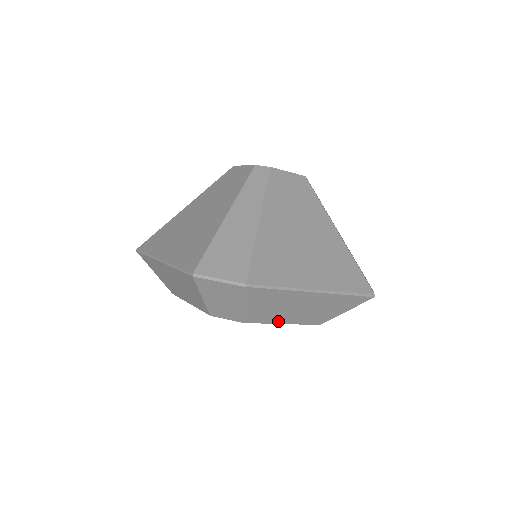
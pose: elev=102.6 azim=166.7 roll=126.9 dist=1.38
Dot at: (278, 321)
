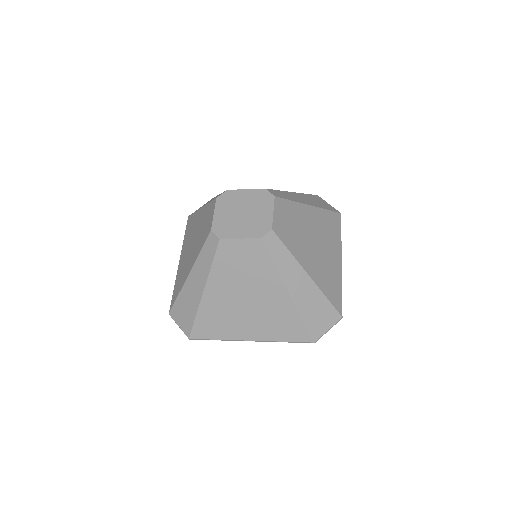
Dot at: occluded
